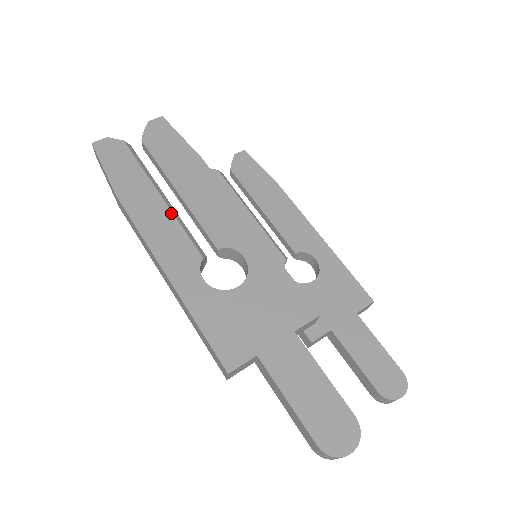
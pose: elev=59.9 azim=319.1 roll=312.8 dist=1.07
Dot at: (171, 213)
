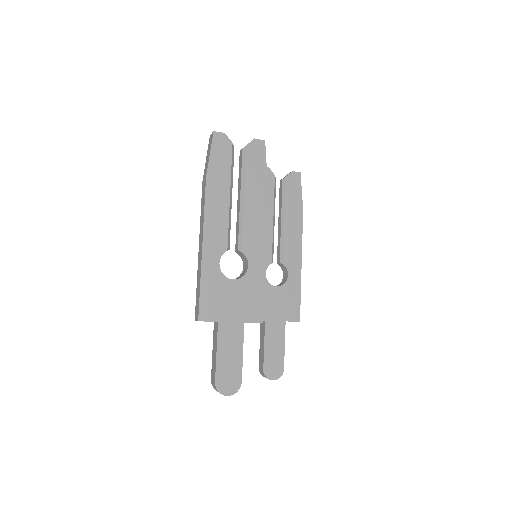
Dot at: (228, 211)
